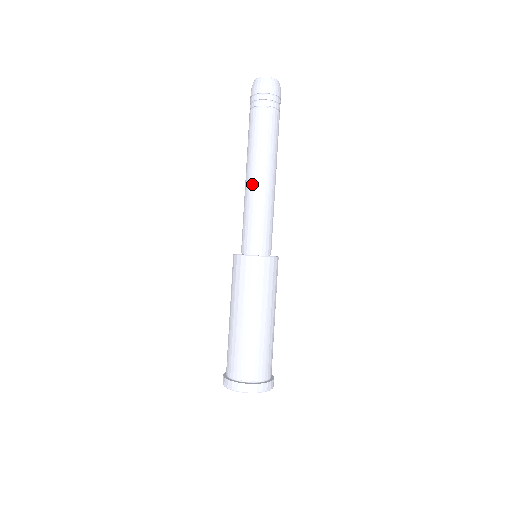
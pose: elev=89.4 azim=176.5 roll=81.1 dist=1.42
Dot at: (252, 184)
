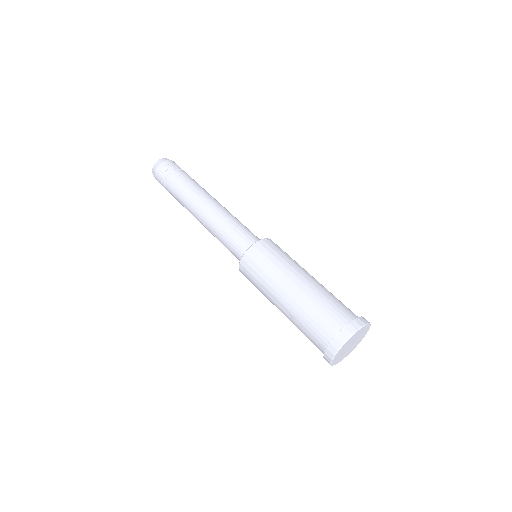
Dot at: (207, 213)
